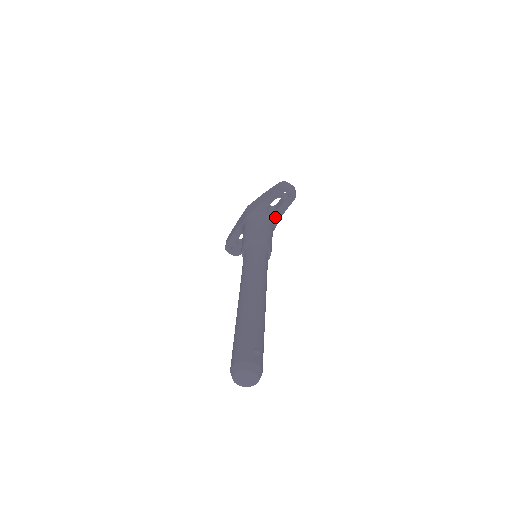
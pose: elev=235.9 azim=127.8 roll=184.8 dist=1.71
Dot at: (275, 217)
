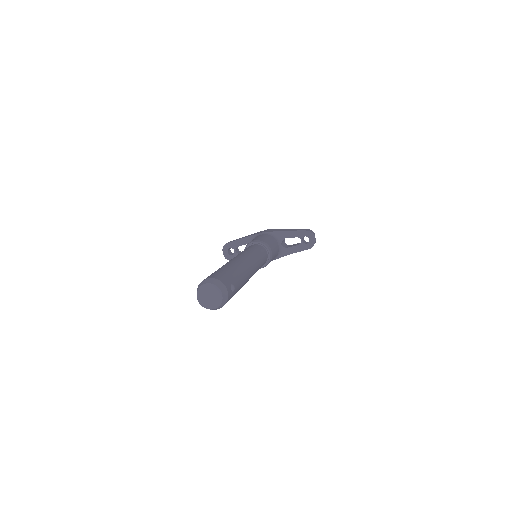
Dot at: (284, 251)
